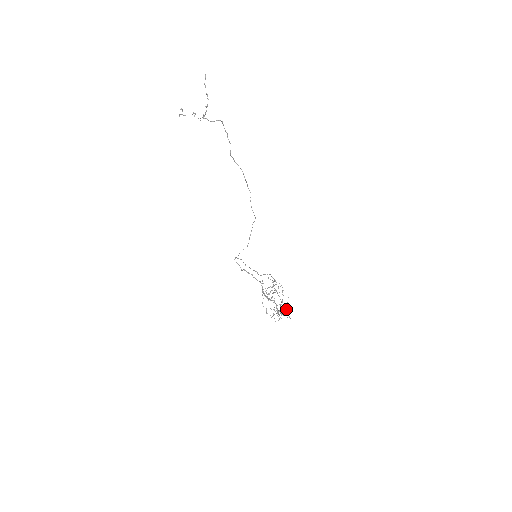
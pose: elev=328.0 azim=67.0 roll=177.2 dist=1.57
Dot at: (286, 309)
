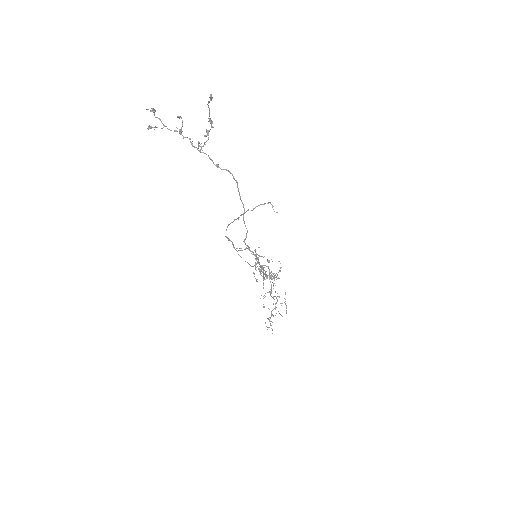
Dot at: occluded
